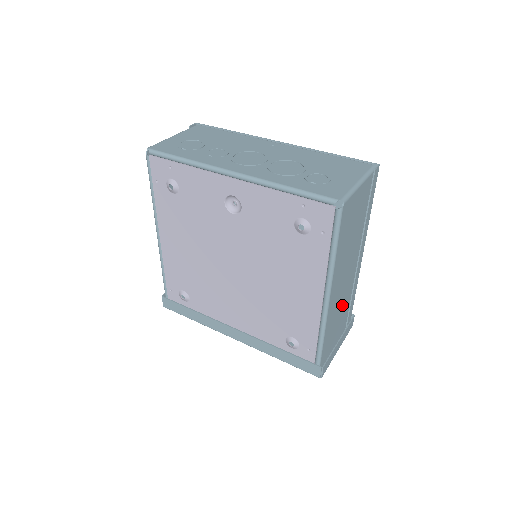
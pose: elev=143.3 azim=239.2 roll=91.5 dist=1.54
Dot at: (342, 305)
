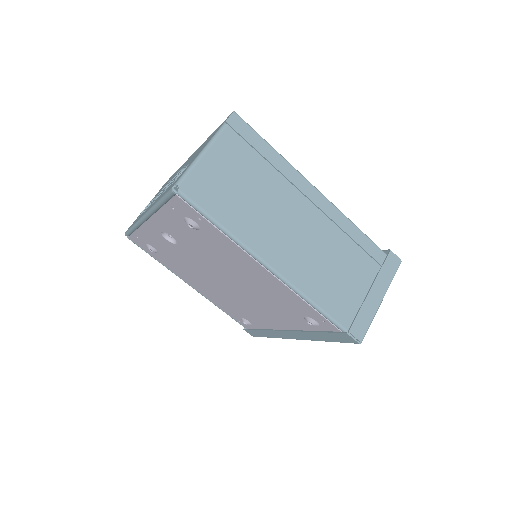
Dot at: (332, 256)
